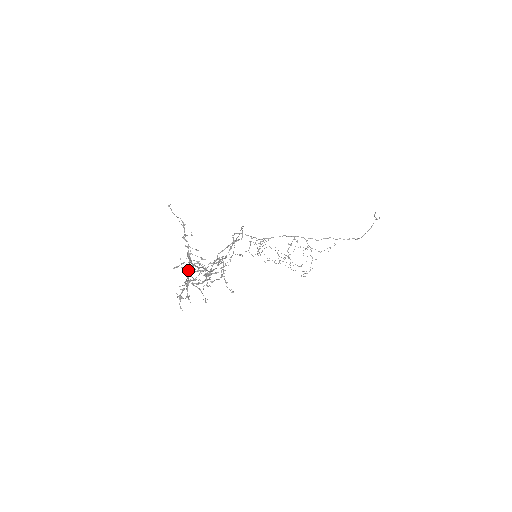
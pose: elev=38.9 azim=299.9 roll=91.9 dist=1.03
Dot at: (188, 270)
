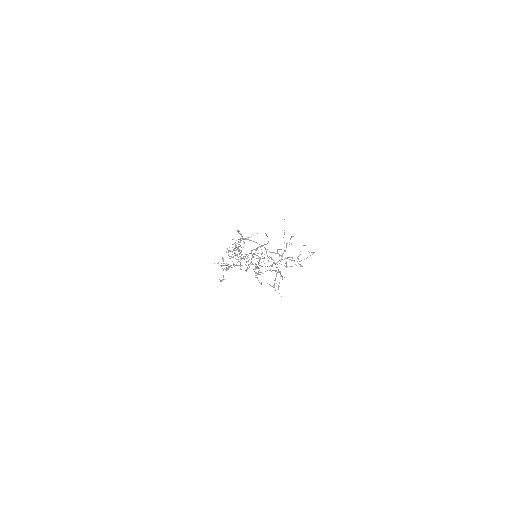
Dot at: (242, 258)
